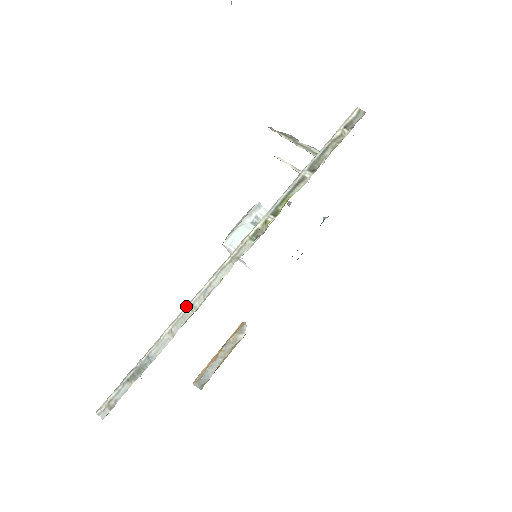
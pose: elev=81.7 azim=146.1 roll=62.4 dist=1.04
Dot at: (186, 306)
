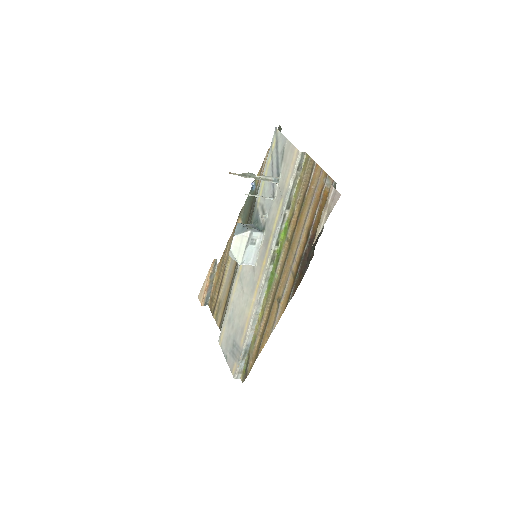
Dot at: (253, 315)
